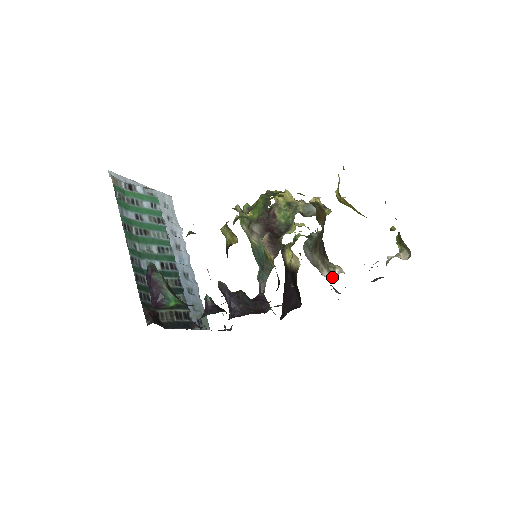
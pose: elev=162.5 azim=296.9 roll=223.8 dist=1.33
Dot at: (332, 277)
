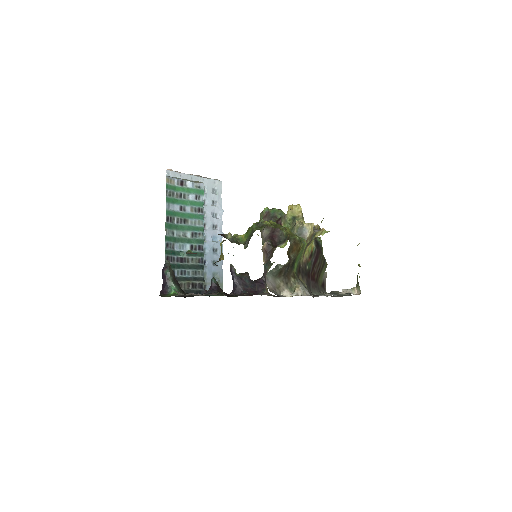
Dot at: (289, 296)
